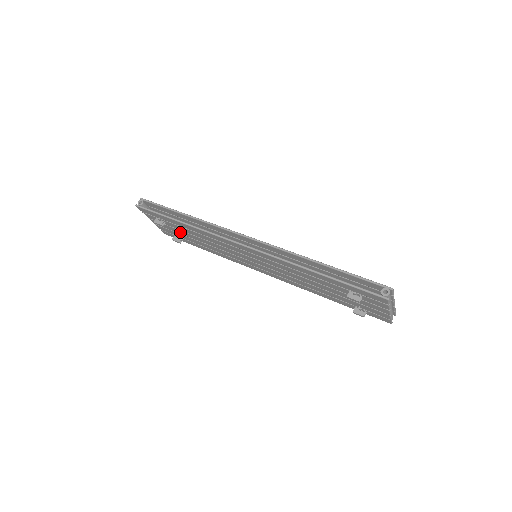
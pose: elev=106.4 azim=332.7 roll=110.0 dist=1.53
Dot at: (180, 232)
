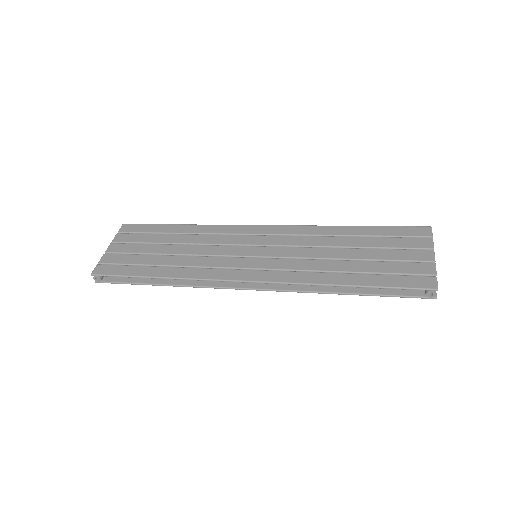
Dot at: occluded
